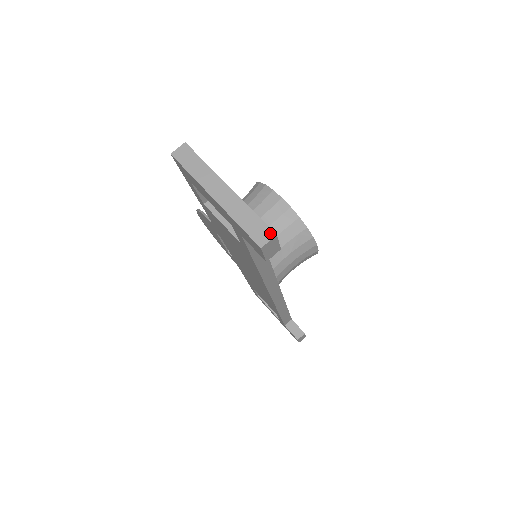
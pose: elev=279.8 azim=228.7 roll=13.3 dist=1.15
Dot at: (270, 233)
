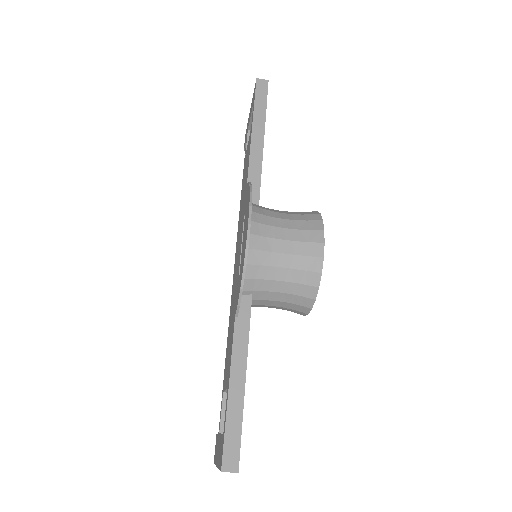
Dot at: occluded
